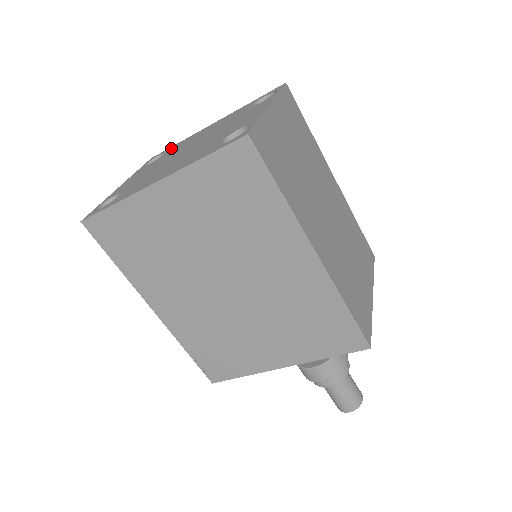
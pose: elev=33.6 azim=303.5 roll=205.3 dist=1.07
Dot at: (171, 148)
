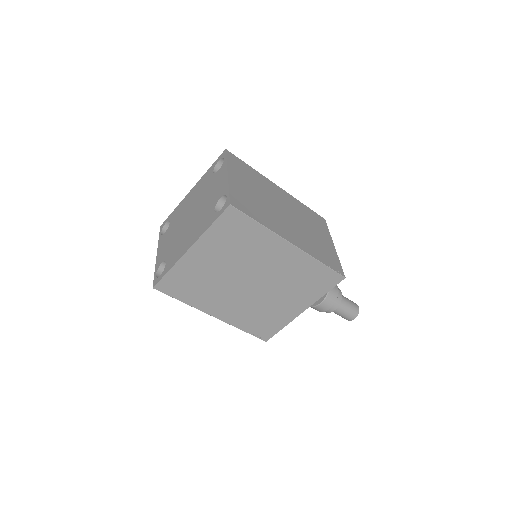
Dot at: (172, 216)
